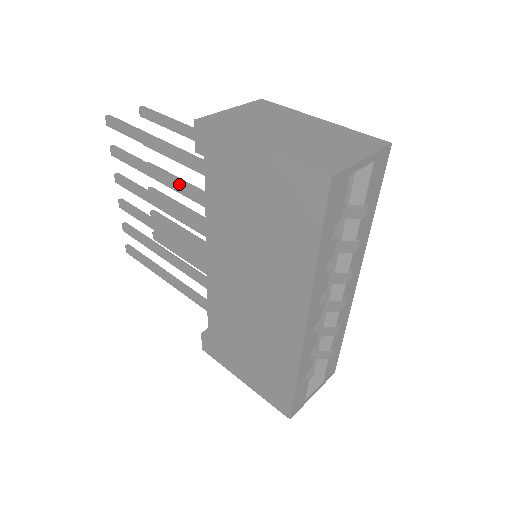
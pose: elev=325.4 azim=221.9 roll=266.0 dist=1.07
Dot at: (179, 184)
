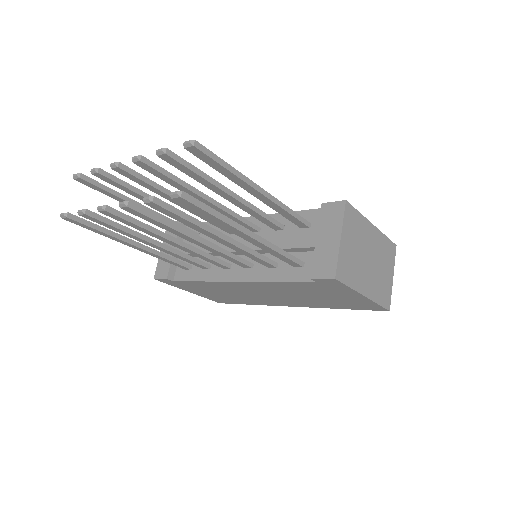
Dot at: (245, 251)
